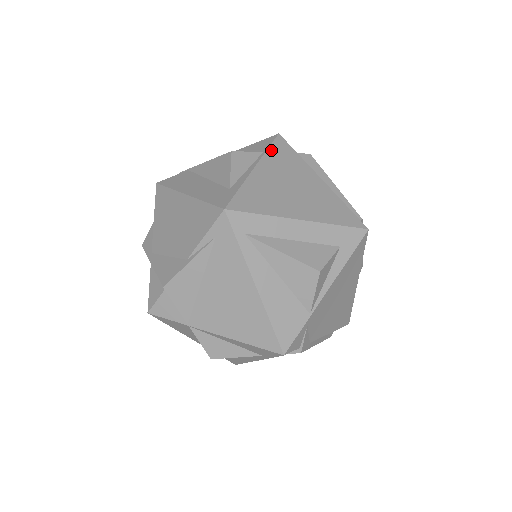
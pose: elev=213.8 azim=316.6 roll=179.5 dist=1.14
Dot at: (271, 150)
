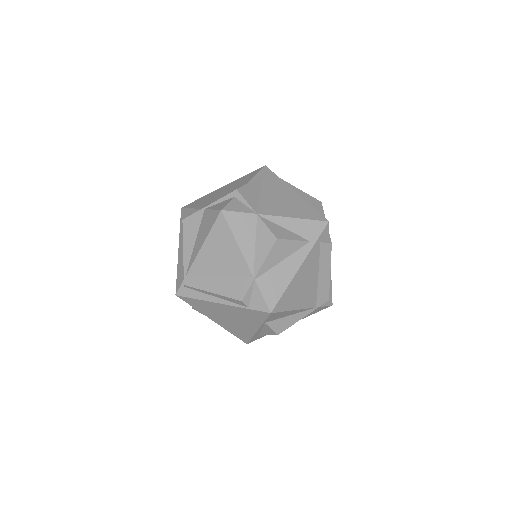
Dot at: occluded
